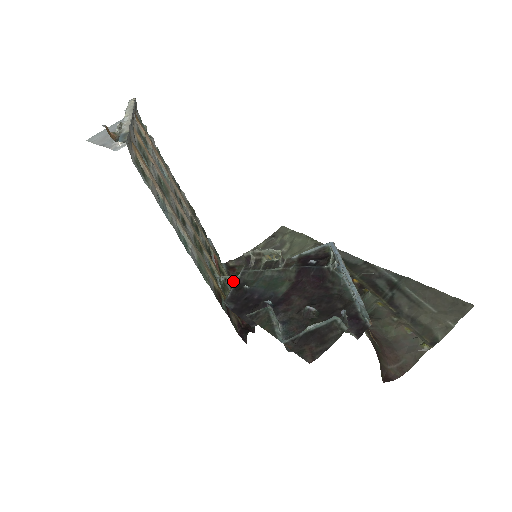
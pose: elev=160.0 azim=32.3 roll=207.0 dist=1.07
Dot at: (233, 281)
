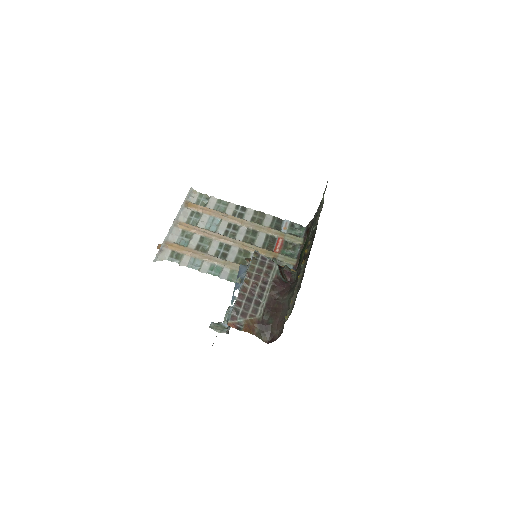
Dot at: occluded
